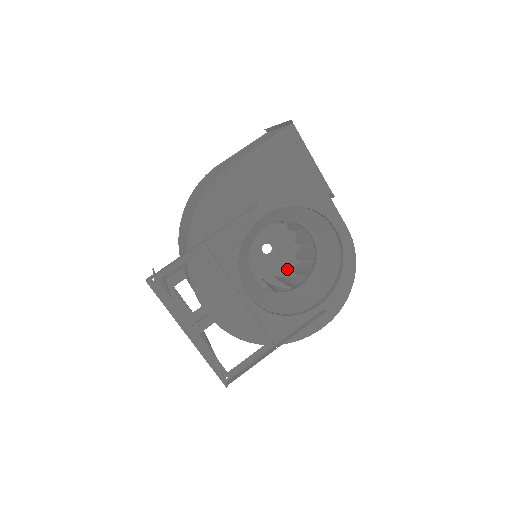
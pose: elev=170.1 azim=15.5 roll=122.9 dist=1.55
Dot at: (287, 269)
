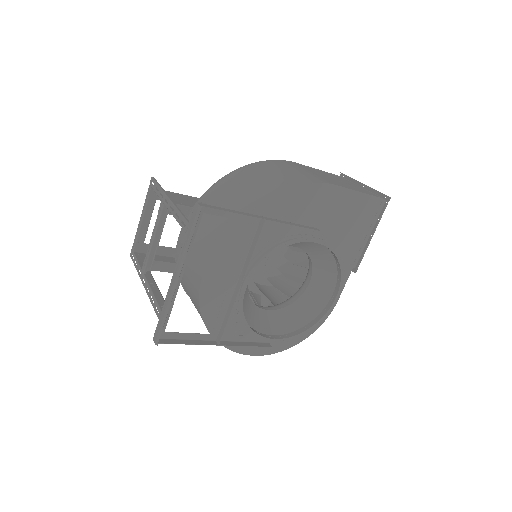
Dot at: (255, 283)
